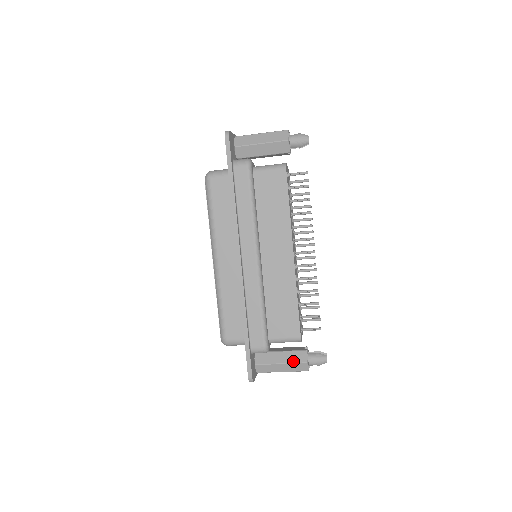
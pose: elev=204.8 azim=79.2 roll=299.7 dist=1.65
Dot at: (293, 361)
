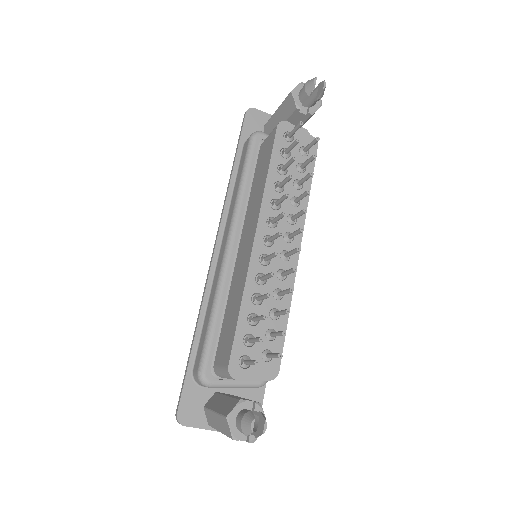
Dot at: (221, 411)
